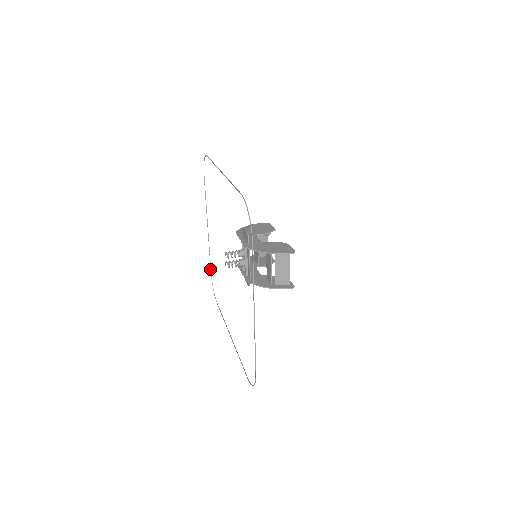
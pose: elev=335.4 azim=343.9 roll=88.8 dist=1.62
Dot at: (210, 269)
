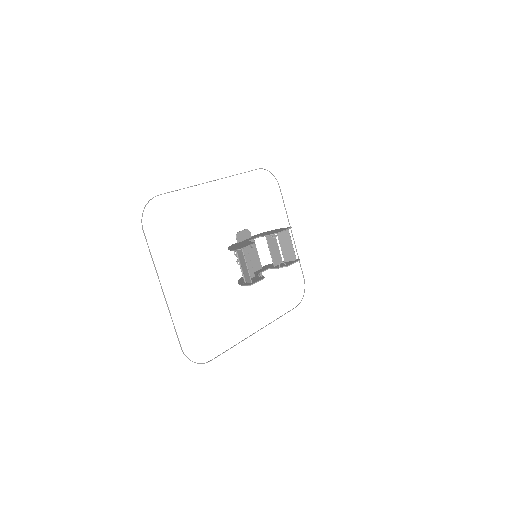
Dot at: (303, 276)
